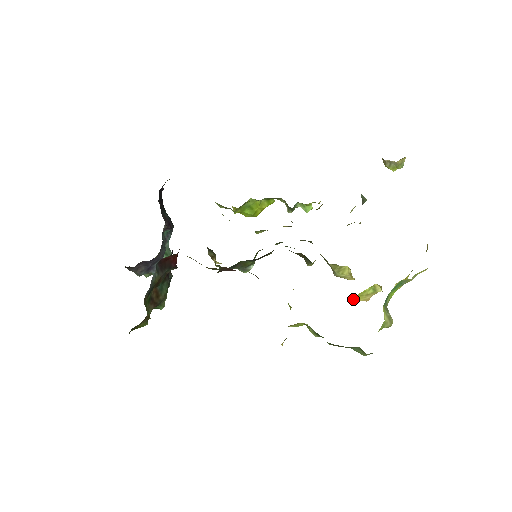
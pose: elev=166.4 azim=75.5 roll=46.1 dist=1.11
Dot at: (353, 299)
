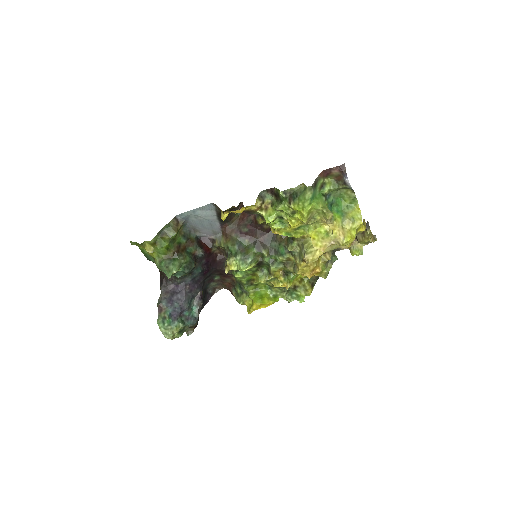
Dot at: (312, 237)
